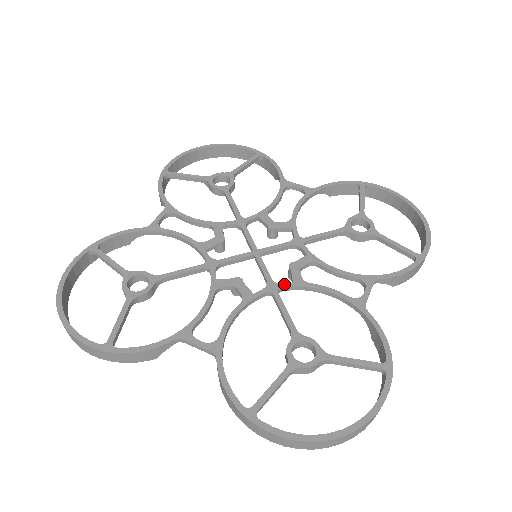
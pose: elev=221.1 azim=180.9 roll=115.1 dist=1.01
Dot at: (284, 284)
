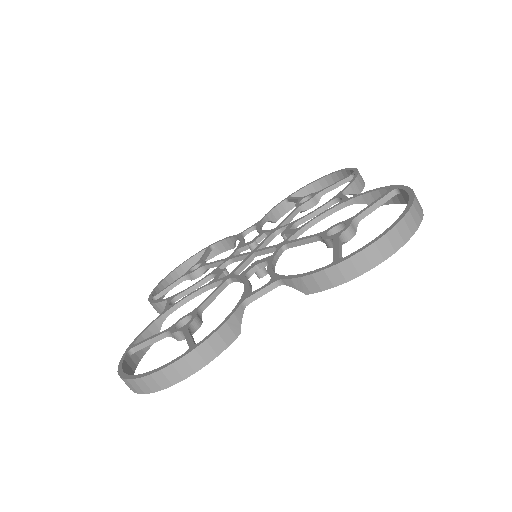
Dot at: (288, 238)
